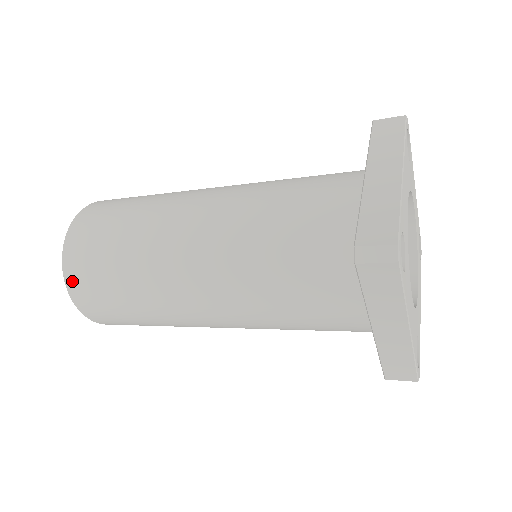
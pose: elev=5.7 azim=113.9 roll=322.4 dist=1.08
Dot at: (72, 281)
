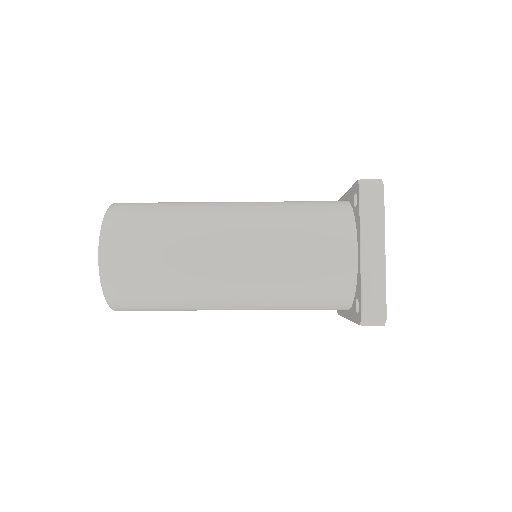
Dot at: (116, 304)
